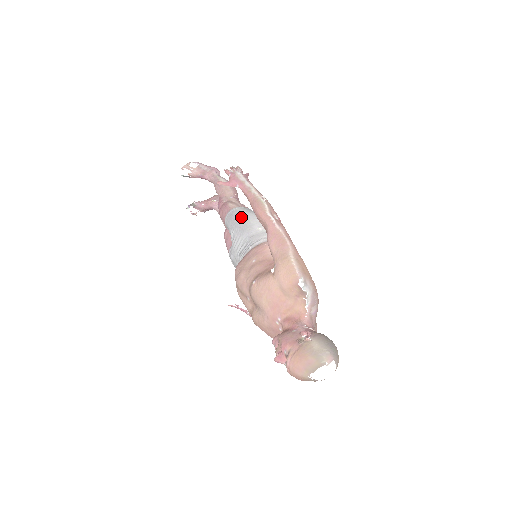
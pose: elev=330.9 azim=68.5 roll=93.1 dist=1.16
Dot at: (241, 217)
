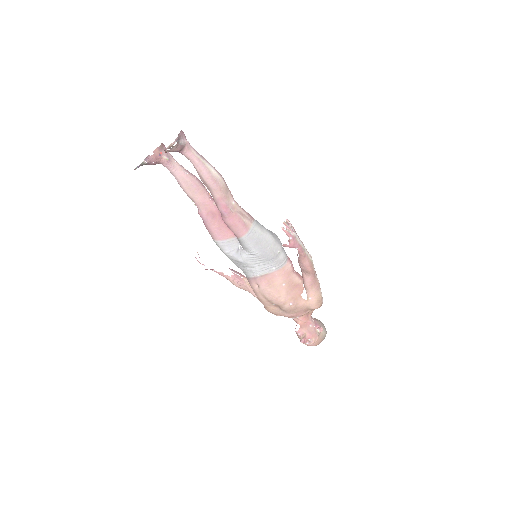
Dot at: (264, 242)
